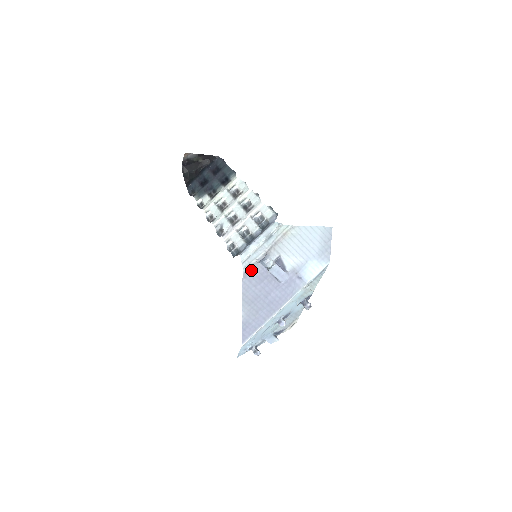
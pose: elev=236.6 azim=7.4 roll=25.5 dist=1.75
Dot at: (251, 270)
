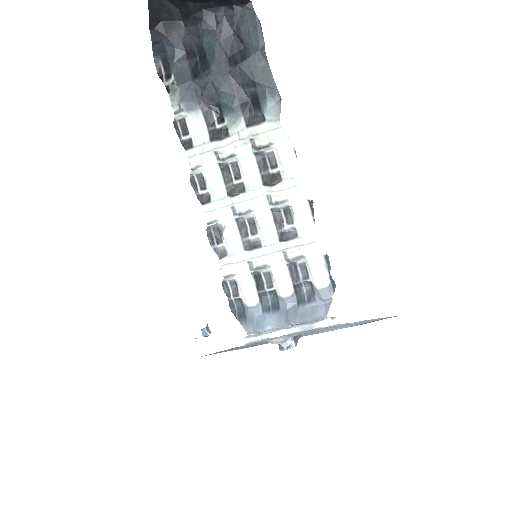
Dot at: (254, 343)
